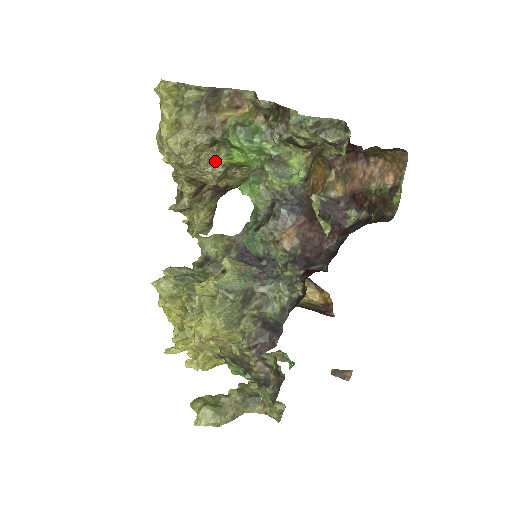
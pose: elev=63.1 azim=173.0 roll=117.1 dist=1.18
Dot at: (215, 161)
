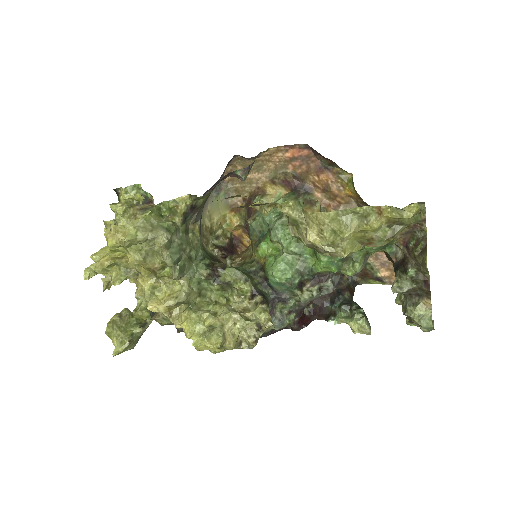
Dot at: occluded
